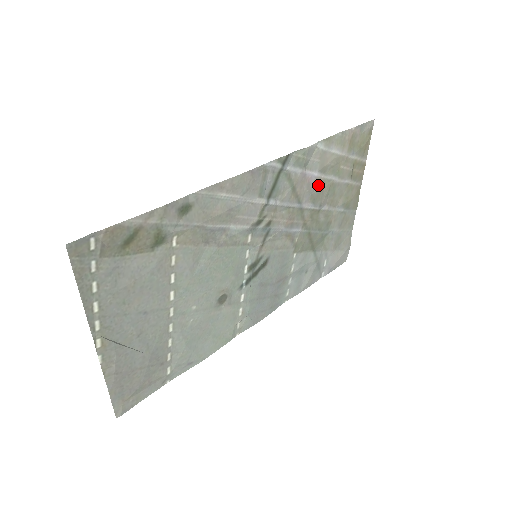
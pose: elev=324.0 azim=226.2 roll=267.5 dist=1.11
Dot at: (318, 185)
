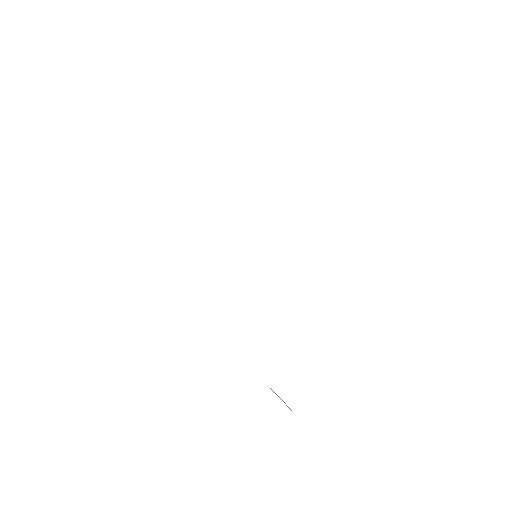
Dot at: occluded
